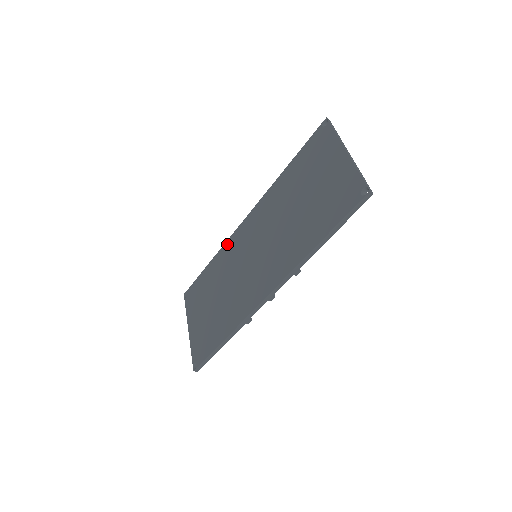
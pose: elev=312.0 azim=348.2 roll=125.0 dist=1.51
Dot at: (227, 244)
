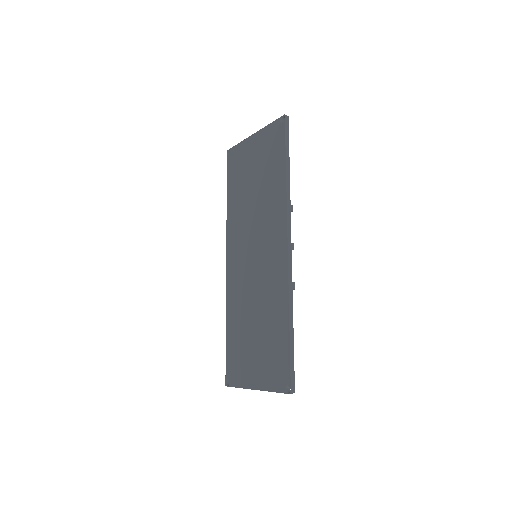
Dot at: (228, 293)
